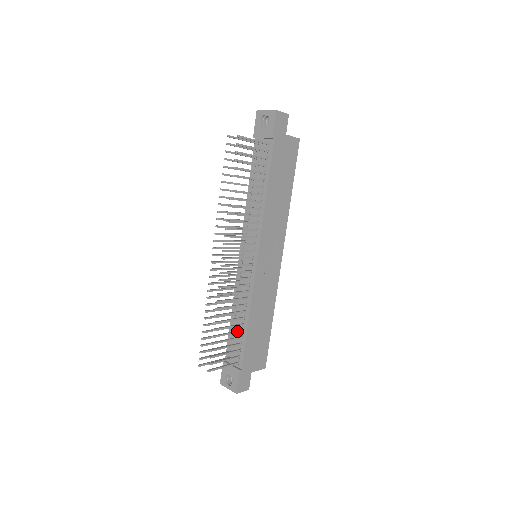
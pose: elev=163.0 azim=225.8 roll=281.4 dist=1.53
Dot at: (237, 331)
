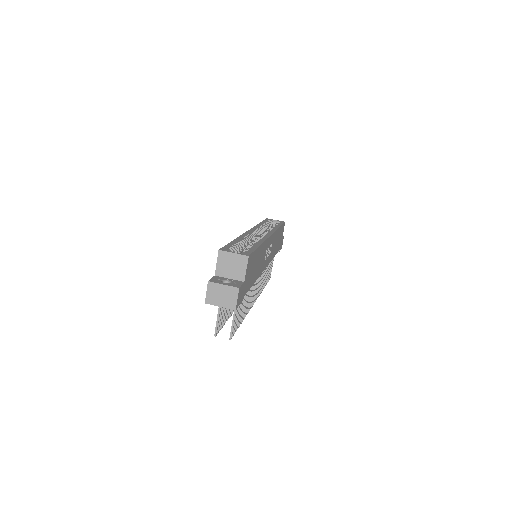
Dot at: occluded
